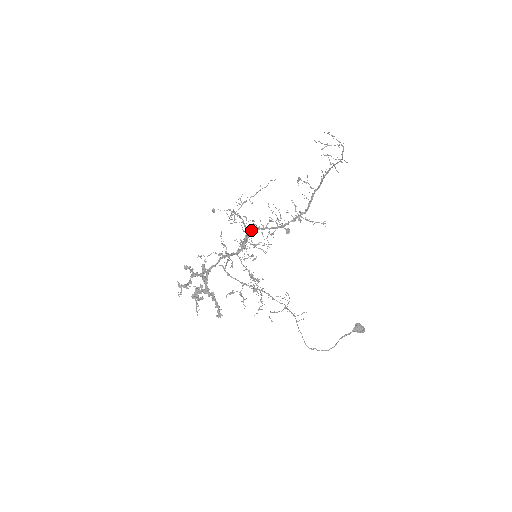
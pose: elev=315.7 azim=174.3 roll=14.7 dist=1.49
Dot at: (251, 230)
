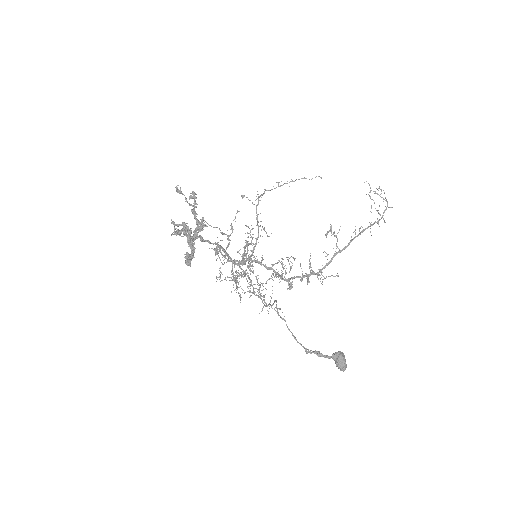
Dot at: occluded
